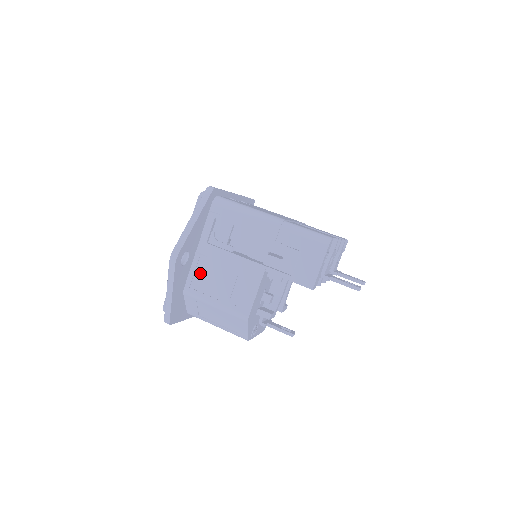
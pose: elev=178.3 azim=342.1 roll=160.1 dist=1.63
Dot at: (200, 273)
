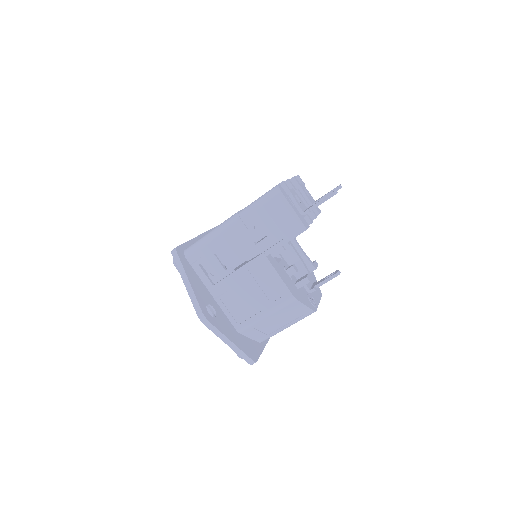
Dot at: (233, 308)
